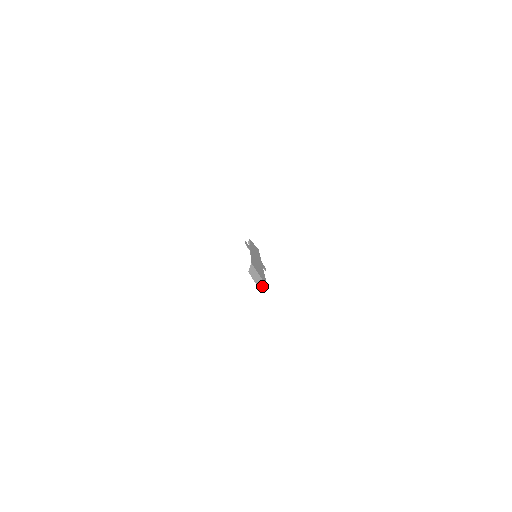
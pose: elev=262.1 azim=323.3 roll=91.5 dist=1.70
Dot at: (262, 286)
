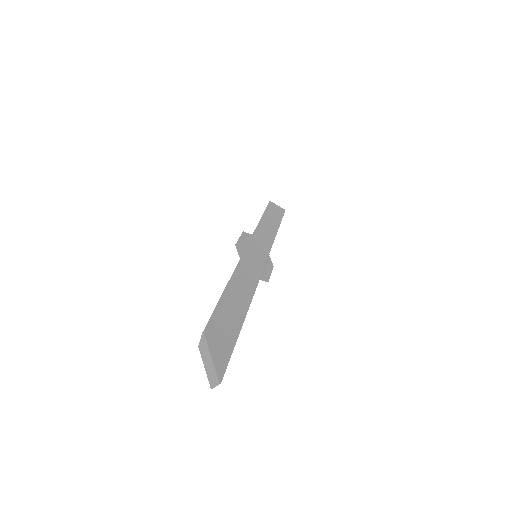
Dot at: (213, 378)
